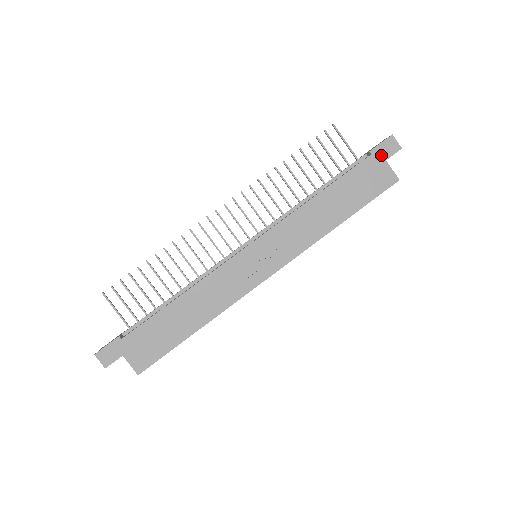
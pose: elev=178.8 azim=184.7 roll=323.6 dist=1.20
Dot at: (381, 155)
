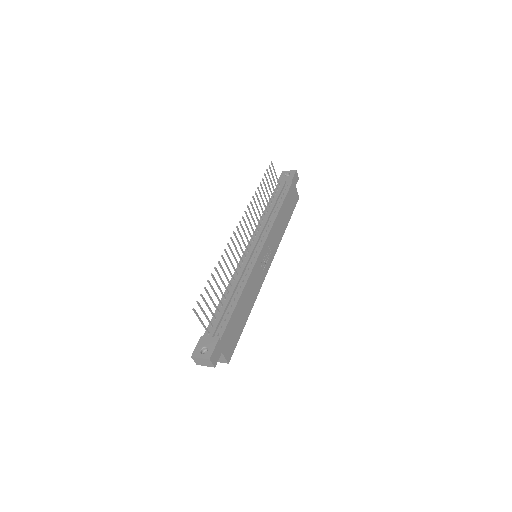
Dot at: (294, 183)
